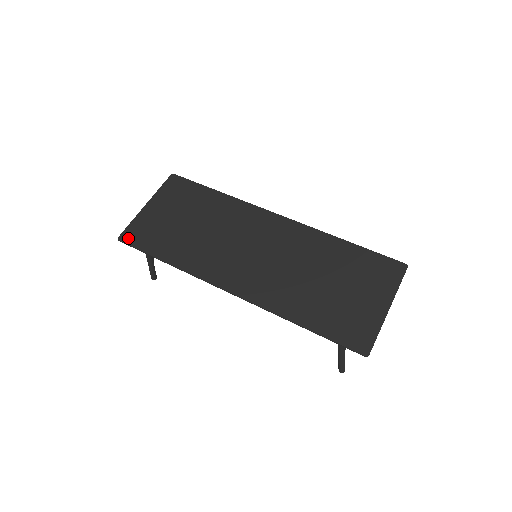
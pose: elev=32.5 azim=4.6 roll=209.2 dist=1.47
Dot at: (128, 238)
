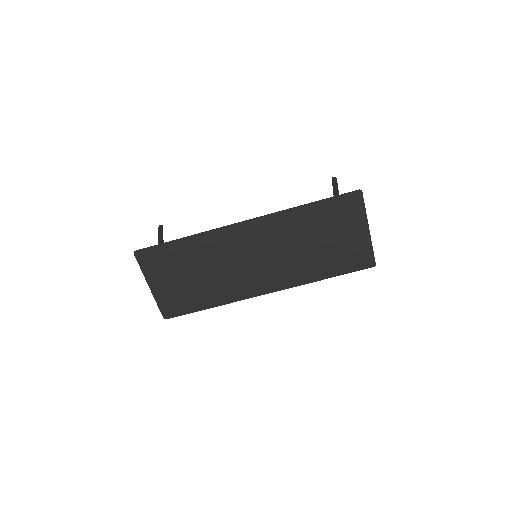
Dot at: (170, 314)
